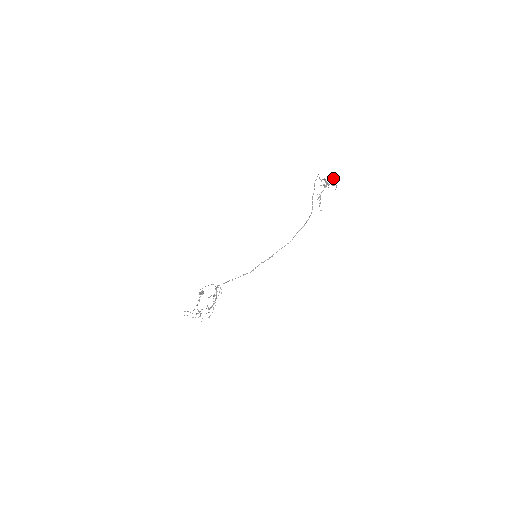
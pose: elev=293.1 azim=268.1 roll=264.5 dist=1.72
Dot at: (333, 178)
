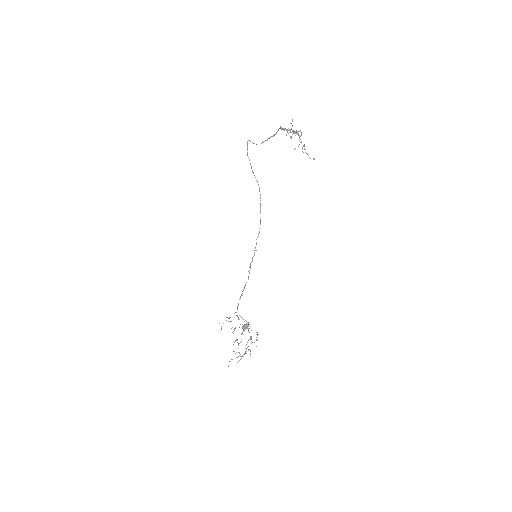
Dot at: occluded
